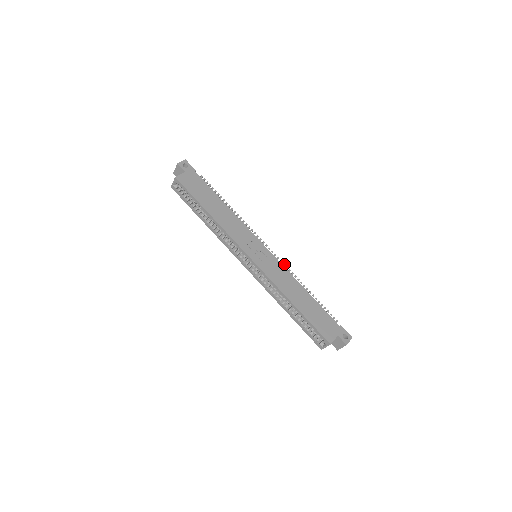
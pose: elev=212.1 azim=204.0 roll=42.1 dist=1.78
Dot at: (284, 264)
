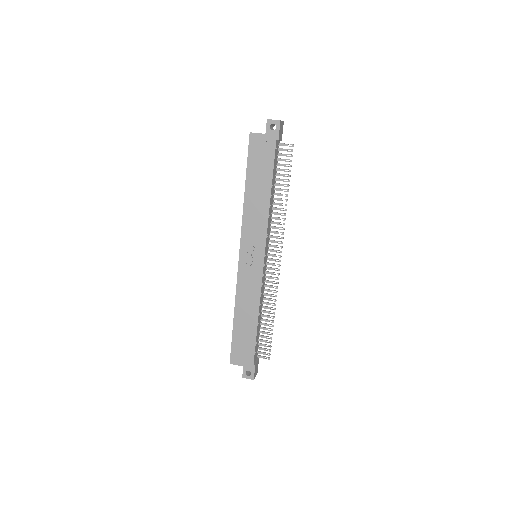
Dot at: (277, 283)
